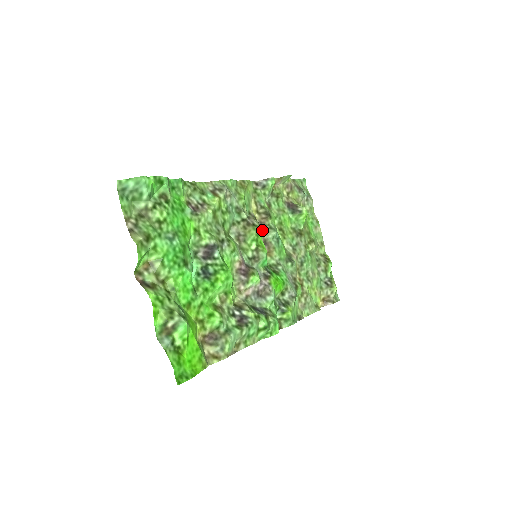
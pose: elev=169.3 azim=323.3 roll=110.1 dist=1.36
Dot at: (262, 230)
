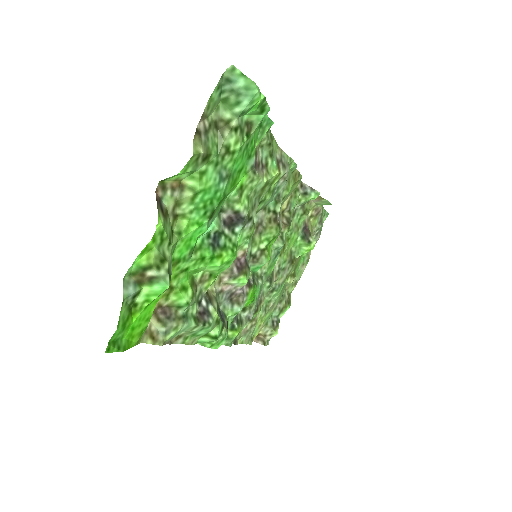
Dot at: occluded
